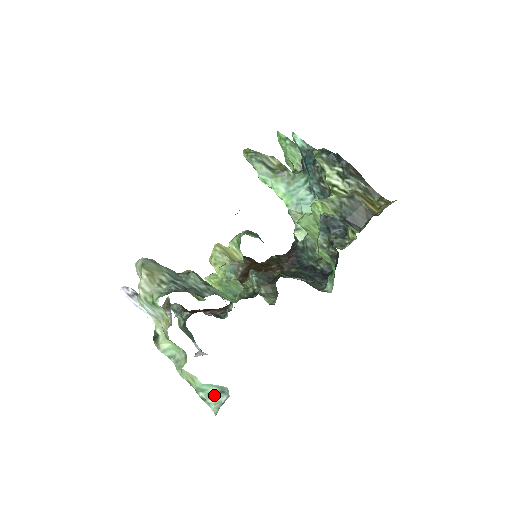
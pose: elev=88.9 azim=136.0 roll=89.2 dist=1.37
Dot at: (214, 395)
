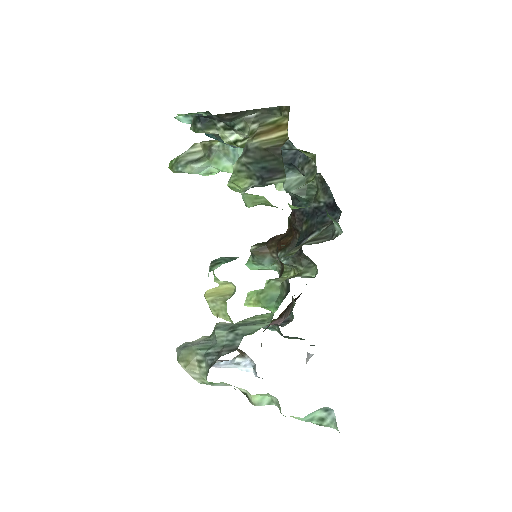
Dot at: (324, 416)
